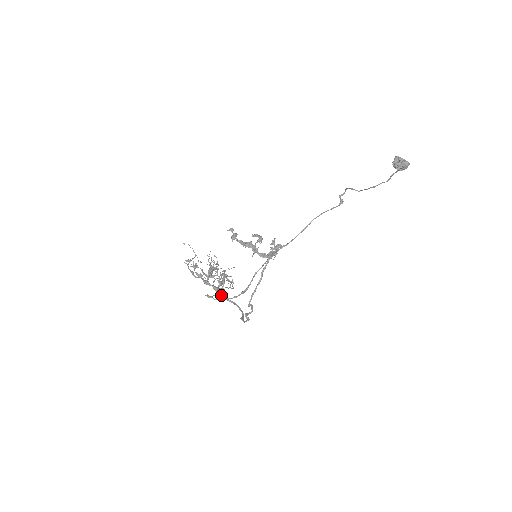
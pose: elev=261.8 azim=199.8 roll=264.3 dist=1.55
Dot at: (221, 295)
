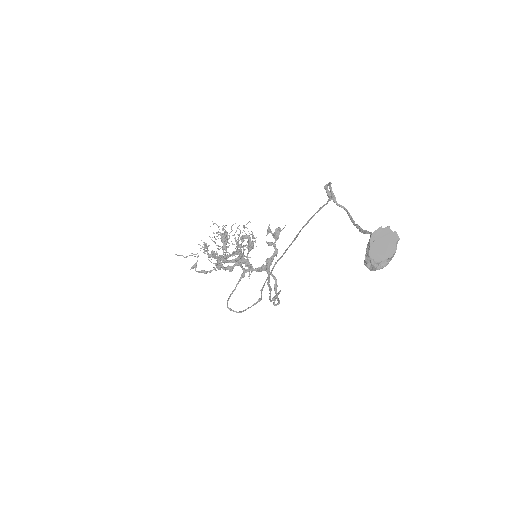
Dot at: (245, 272)
